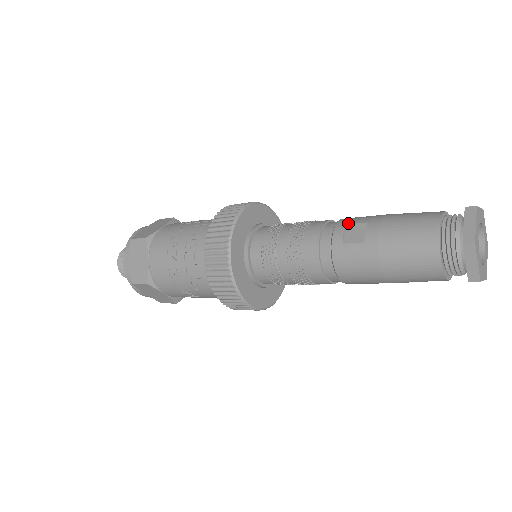
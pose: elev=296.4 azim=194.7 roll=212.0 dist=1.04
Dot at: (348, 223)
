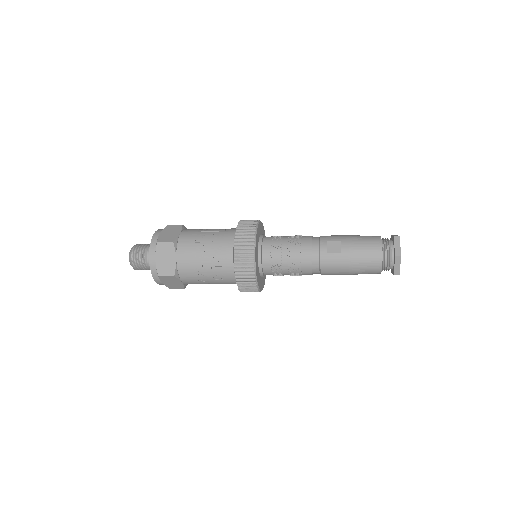
Dot at: (328, 240)
